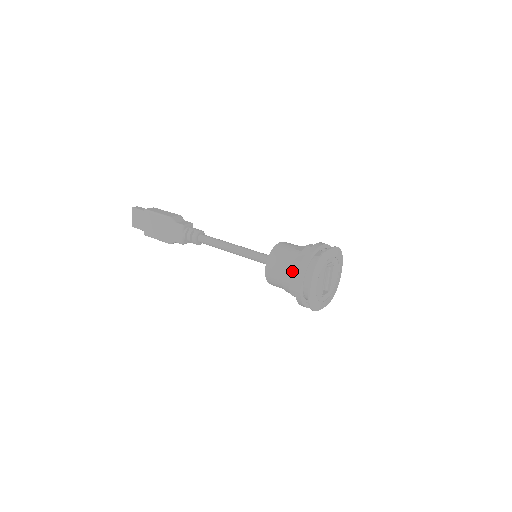
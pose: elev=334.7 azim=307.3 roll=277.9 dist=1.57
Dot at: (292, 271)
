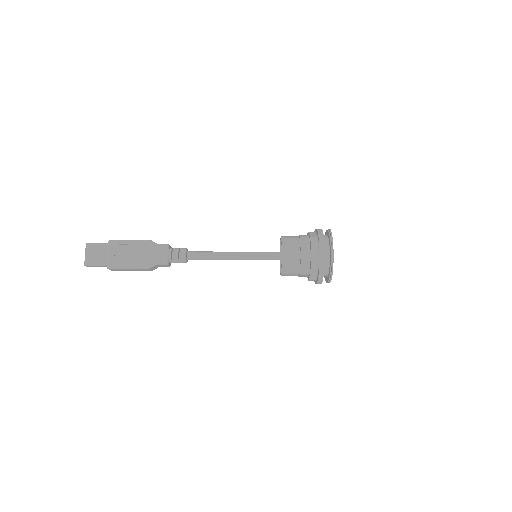
Dot at: (311, 245)
